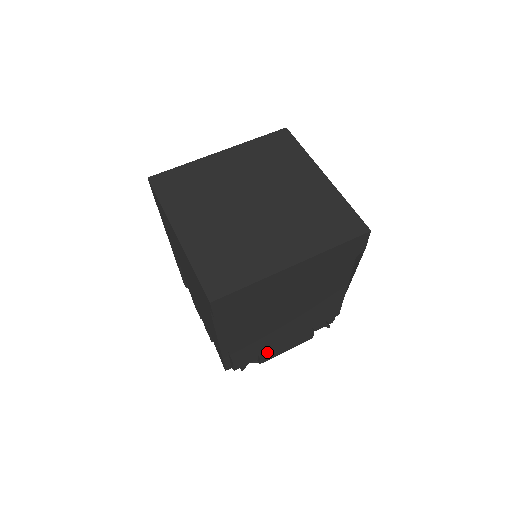
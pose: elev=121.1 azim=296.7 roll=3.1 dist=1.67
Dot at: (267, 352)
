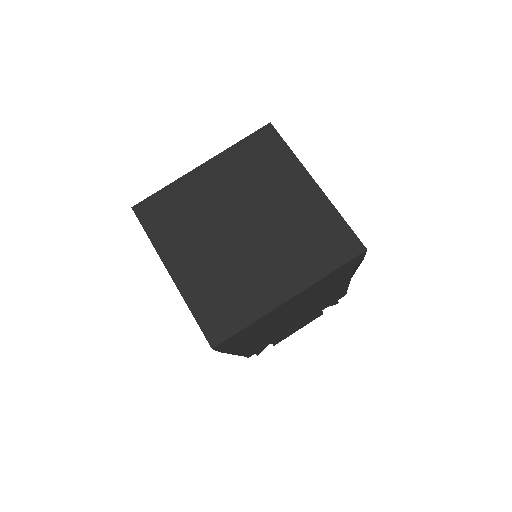
Dot at: (279, 339)
